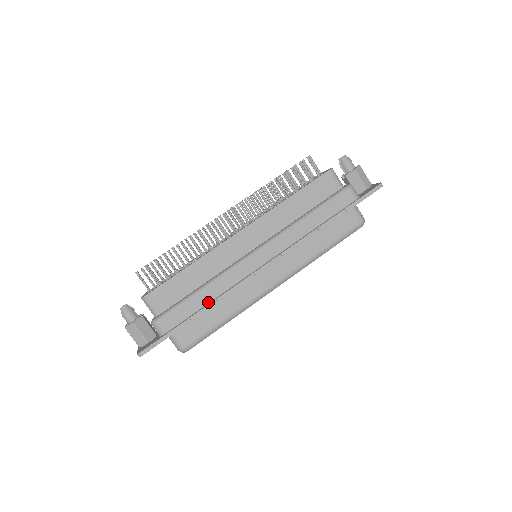
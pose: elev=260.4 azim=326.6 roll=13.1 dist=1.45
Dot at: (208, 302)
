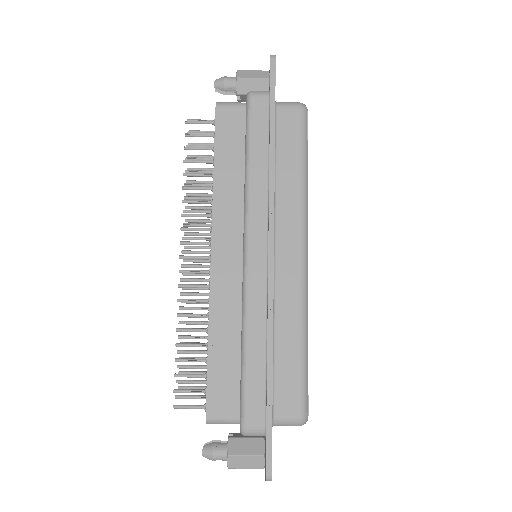
Dot at: (265, 350)
